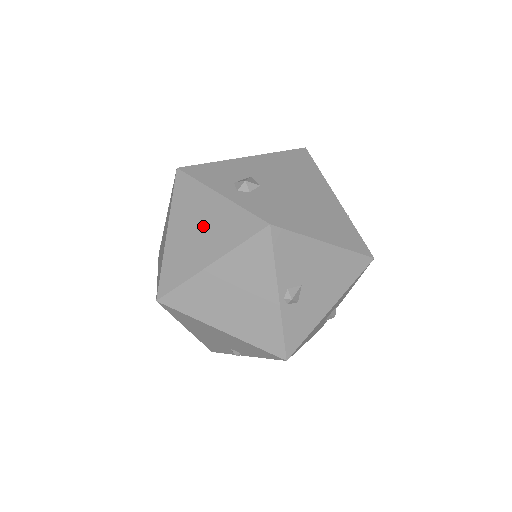
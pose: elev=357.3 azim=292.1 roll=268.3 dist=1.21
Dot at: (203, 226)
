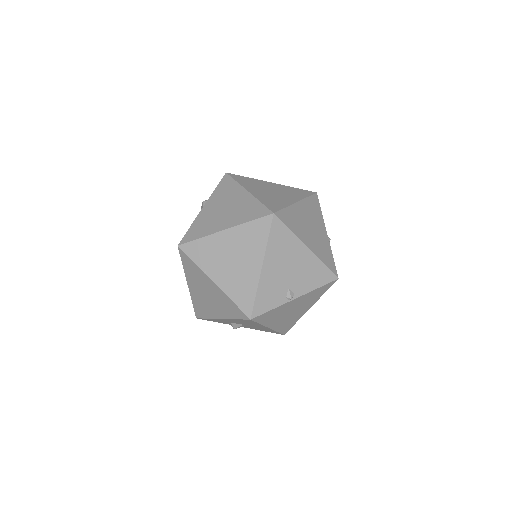
Dot at: (275, 191)
